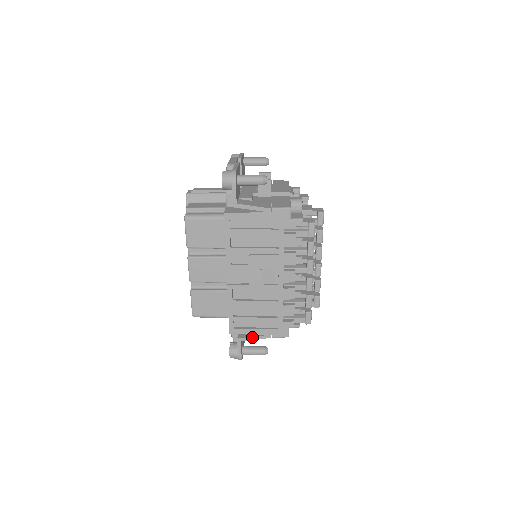
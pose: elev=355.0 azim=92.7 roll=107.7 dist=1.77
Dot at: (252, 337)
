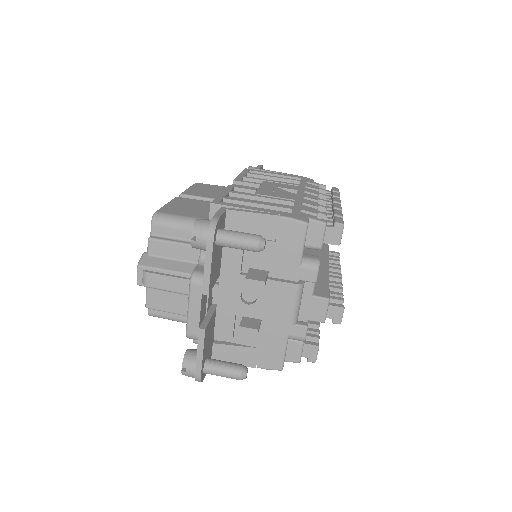
Dot at: occluded
